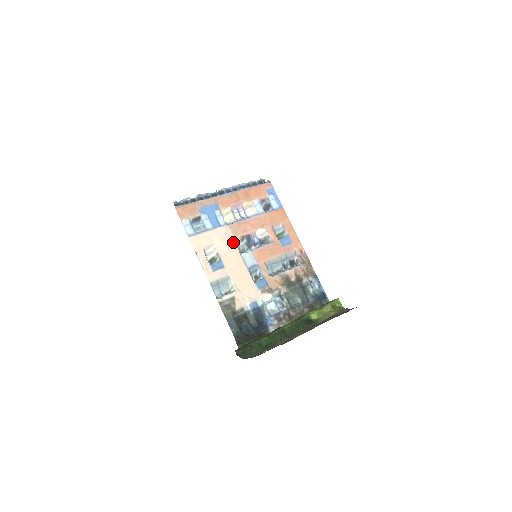
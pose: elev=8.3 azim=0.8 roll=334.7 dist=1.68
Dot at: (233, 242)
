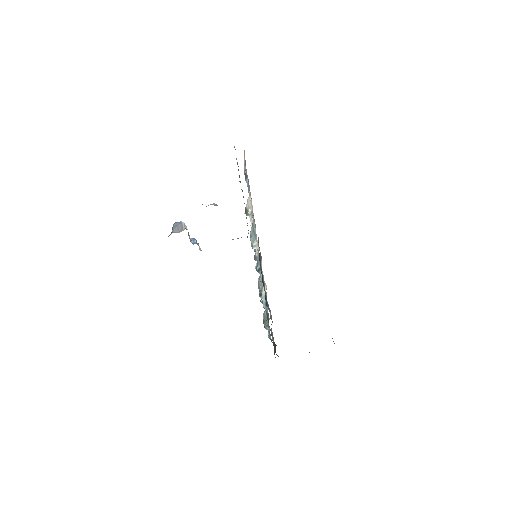
Dot at: occluded
